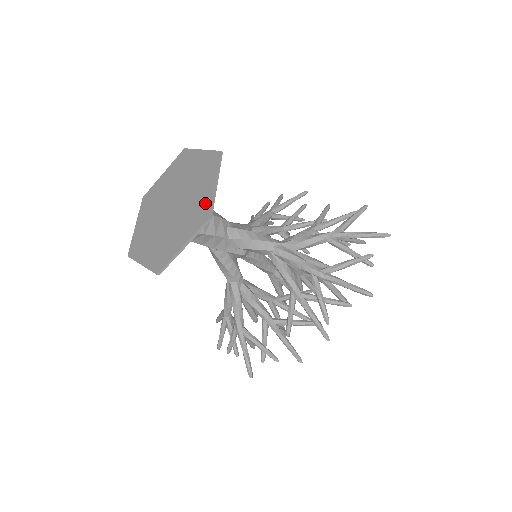
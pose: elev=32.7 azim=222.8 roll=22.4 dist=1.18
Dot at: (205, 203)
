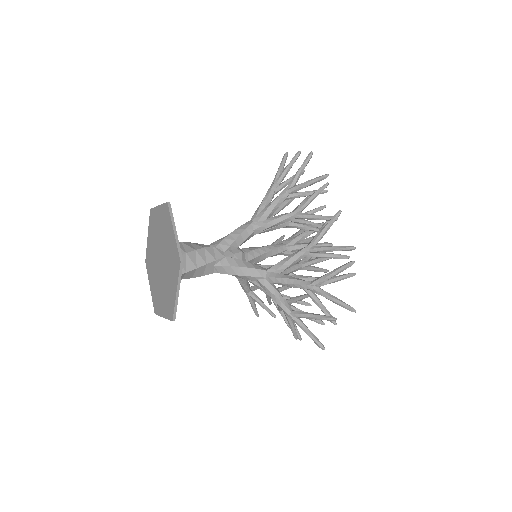
Dot at: (172, 302)
